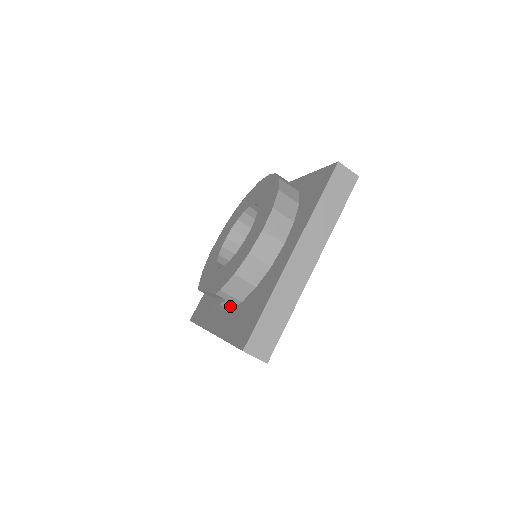
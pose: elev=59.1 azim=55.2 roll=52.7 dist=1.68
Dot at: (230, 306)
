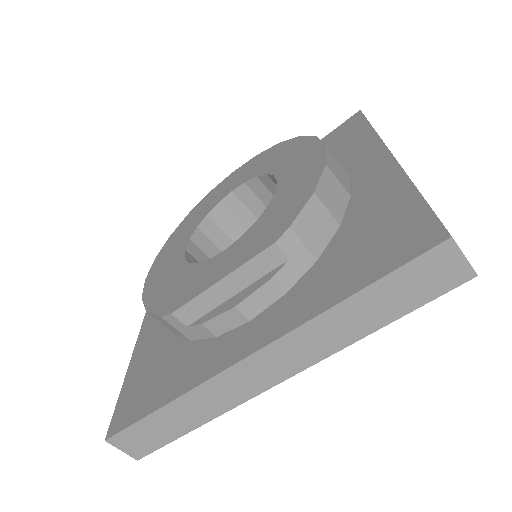
Dot at: (290, 279)
